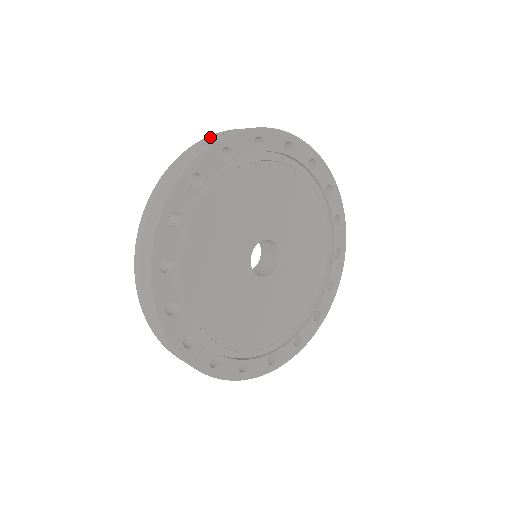
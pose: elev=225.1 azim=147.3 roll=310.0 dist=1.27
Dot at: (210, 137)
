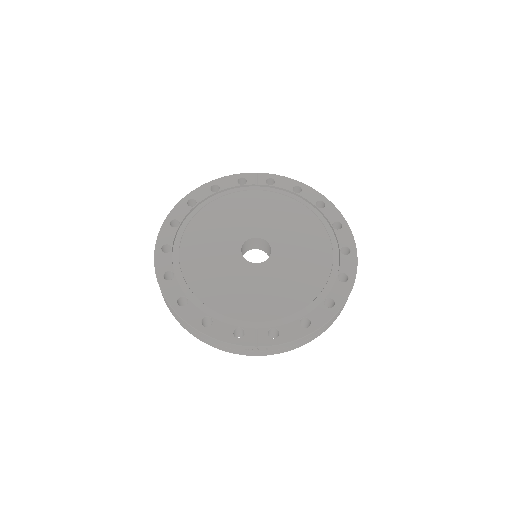
Dot at: occluded
